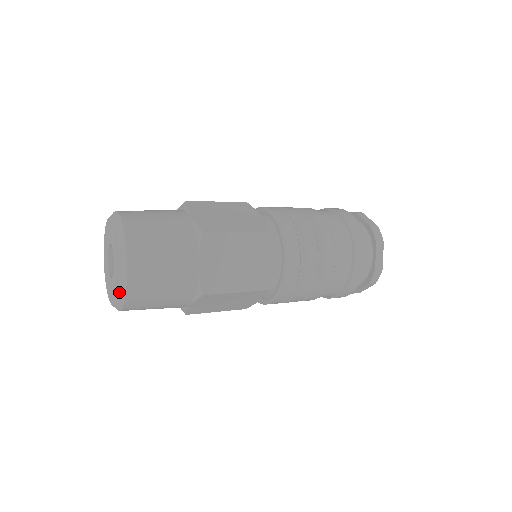
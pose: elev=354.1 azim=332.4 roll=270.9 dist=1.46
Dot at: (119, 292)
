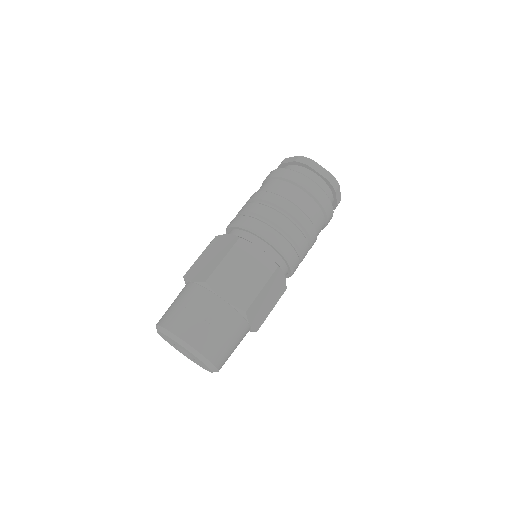
Dot at: occluded
